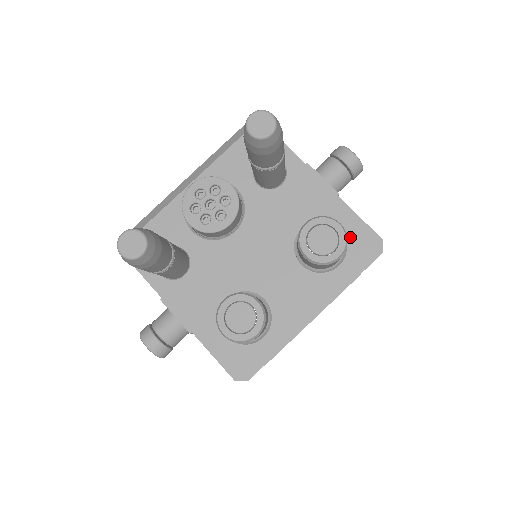
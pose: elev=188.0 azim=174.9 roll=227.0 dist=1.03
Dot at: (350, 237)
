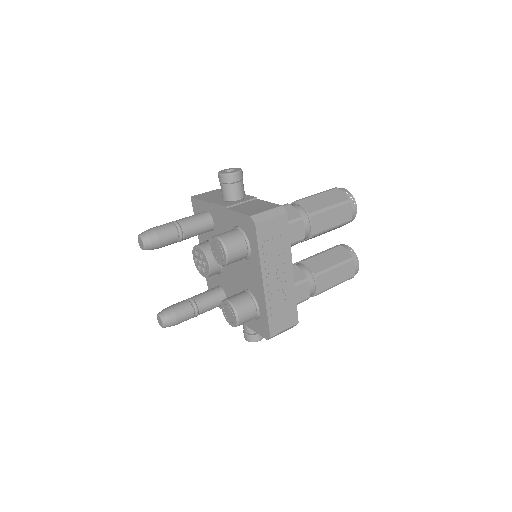
Dot at: (243, 227)
